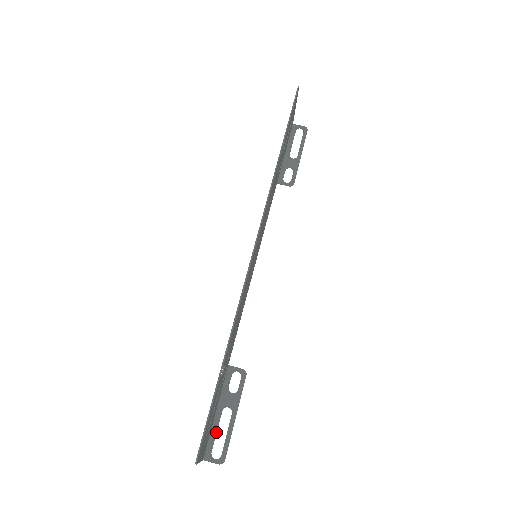
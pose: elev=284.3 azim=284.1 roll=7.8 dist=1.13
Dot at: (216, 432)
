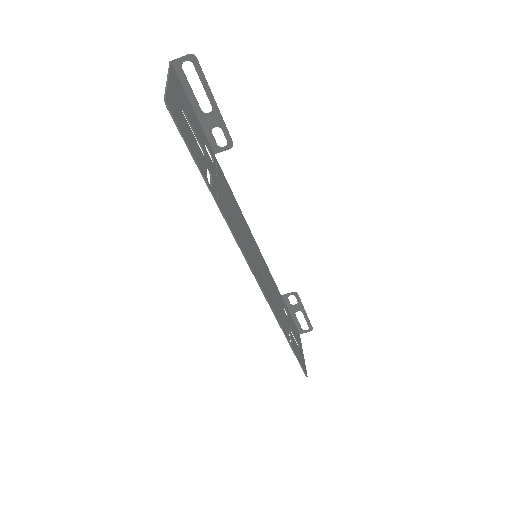
Dot at: (298, 323)
